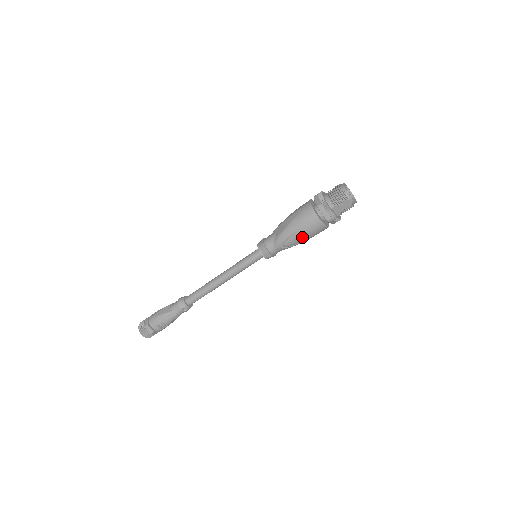
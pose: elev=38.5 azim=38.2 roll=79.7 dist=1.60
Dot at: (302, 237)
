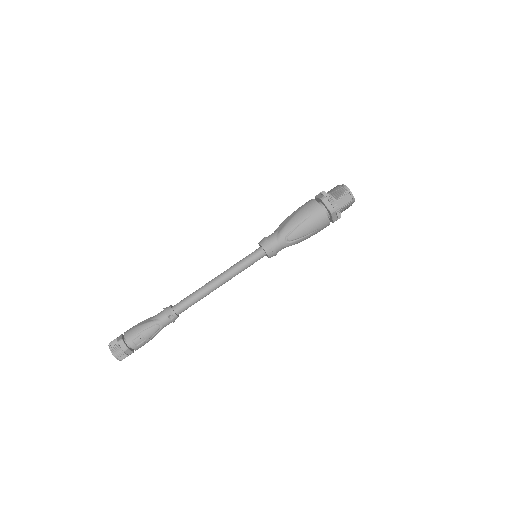
Dot at: (306, 229)
